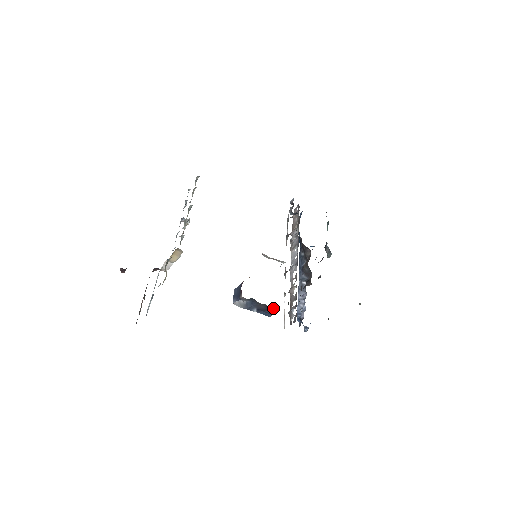
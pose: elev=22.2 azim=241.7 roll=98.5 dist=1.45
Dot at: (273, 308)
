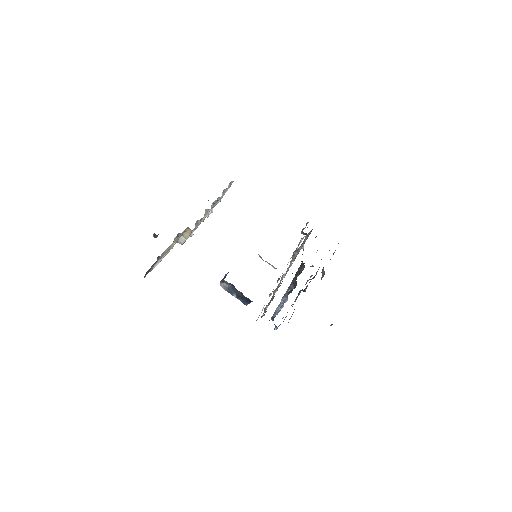
Dot at: (248, 298)
